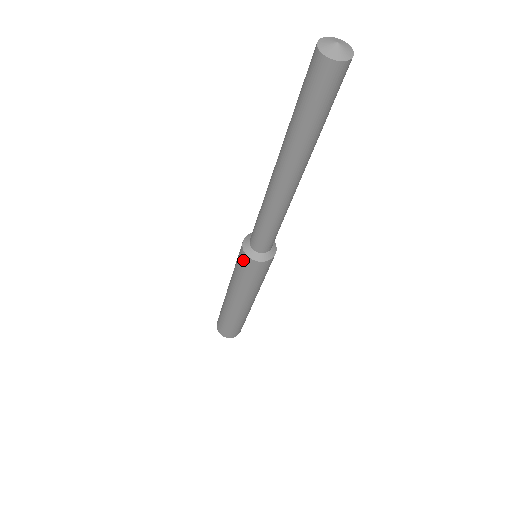
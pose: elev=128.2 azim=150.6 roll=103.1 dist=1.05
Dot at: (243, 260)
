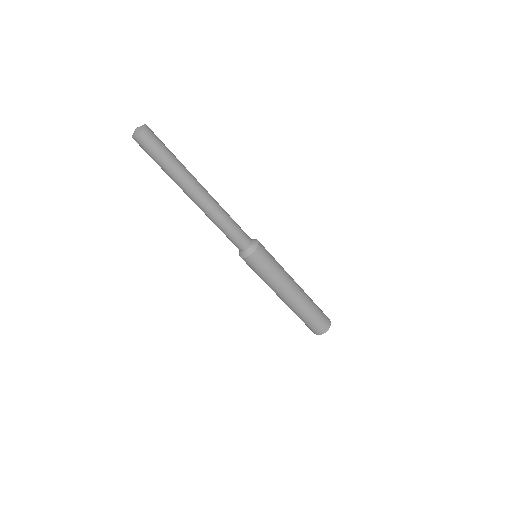
Dot at: (252, 262)
